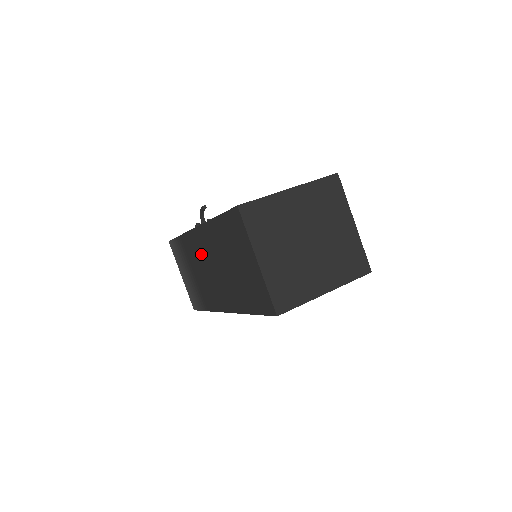
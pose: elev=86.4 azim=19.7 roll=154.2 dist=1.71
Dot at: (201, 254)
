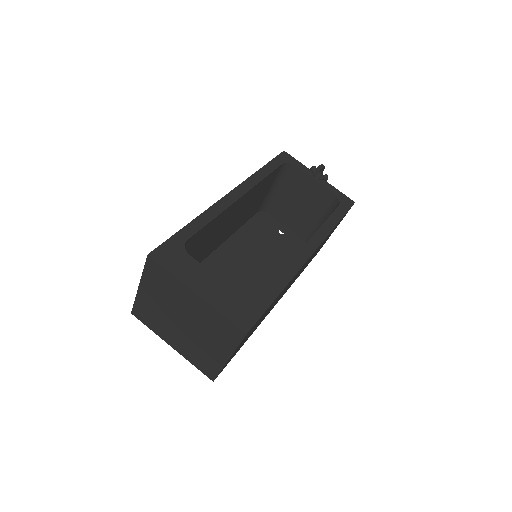
Dot at: occluded
